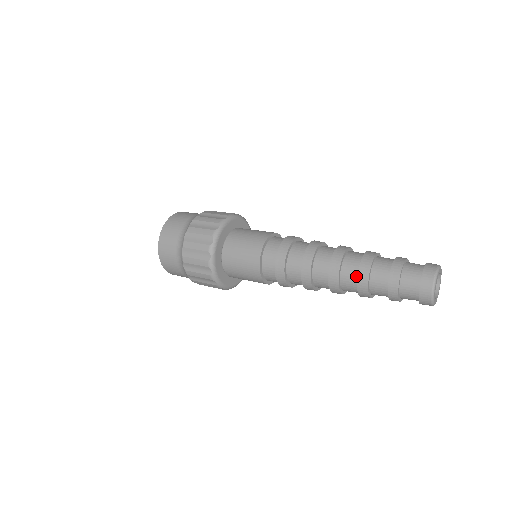
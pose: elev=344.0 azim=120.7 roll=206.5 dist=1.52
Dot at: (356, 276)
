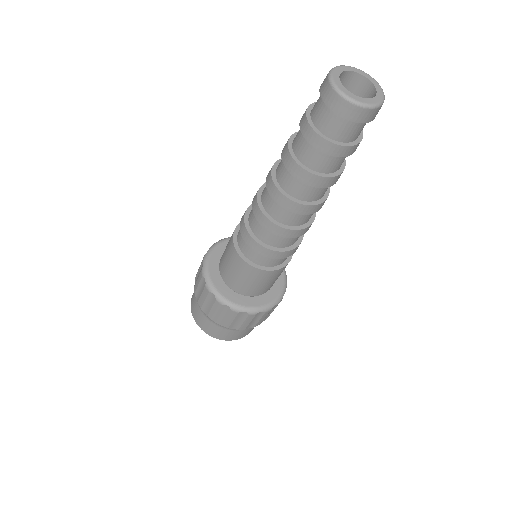
Dot at: occluded
